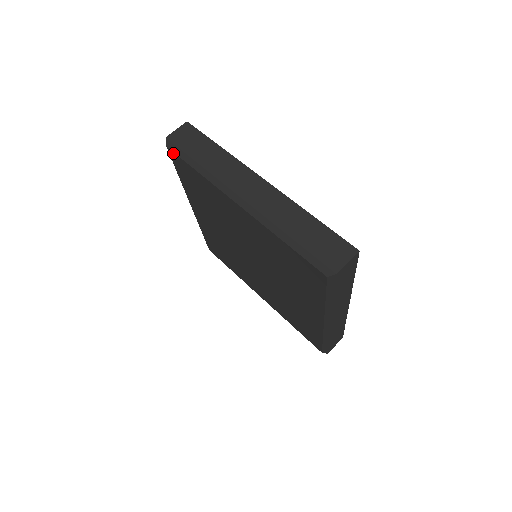
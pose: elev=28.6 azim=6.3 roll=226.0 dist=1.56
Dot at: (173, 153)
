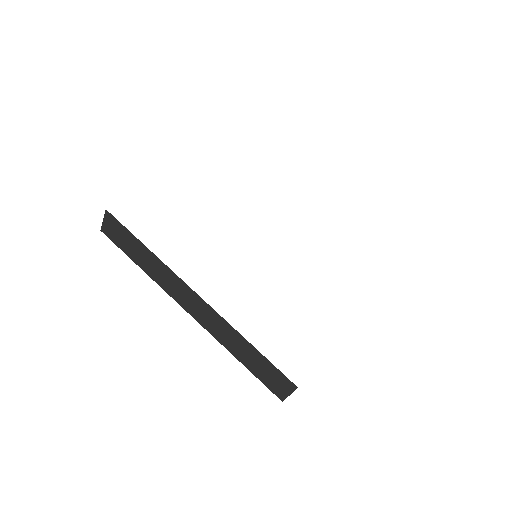
Dot at: occluded
